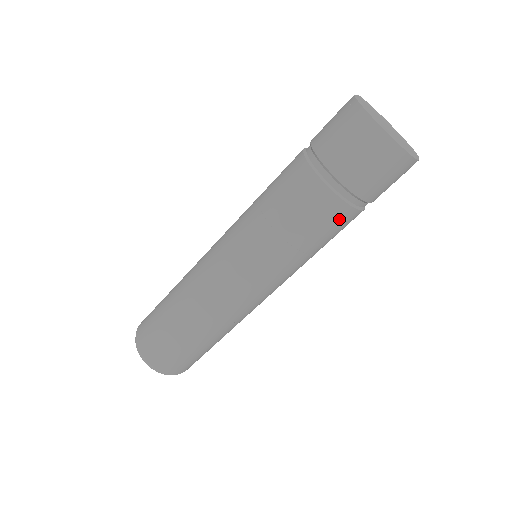
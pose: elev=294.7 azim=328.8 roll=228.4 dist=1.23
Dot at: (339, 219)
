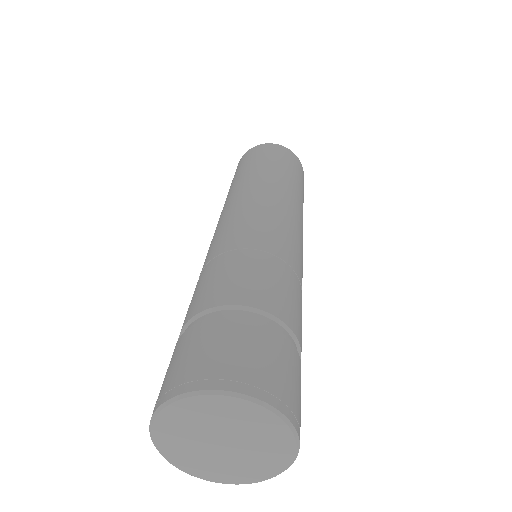
Dot at: occluded
